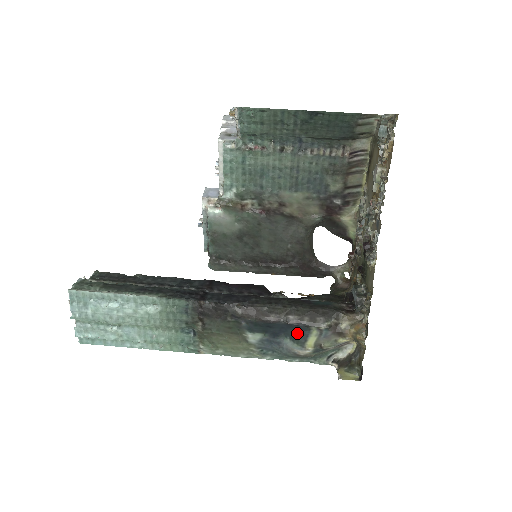
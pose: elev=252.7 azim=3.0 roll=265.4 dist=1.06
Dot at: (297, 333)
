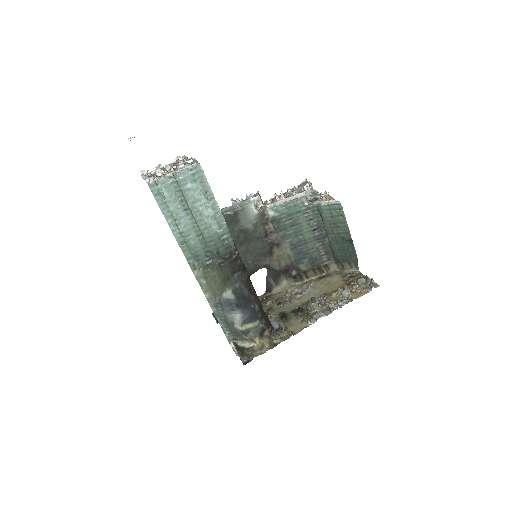
Dot at: (249, 316)
